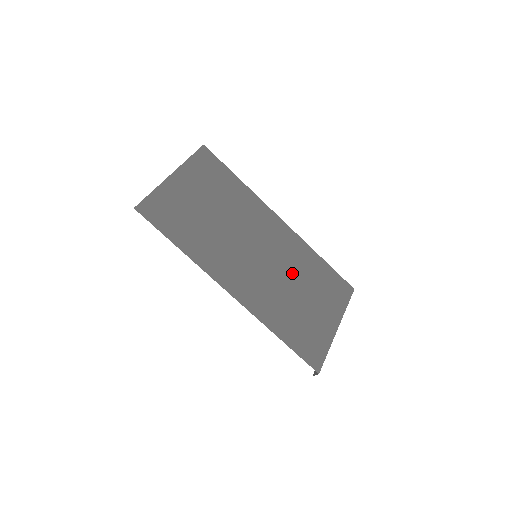
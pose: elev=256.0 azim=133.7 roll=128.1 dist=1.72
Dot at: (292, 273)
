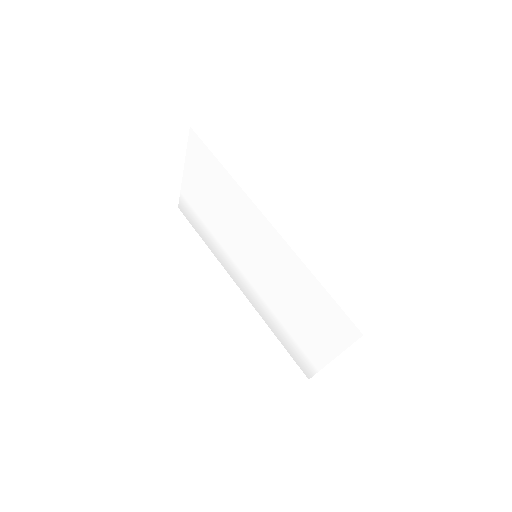
Dot at: occluded
